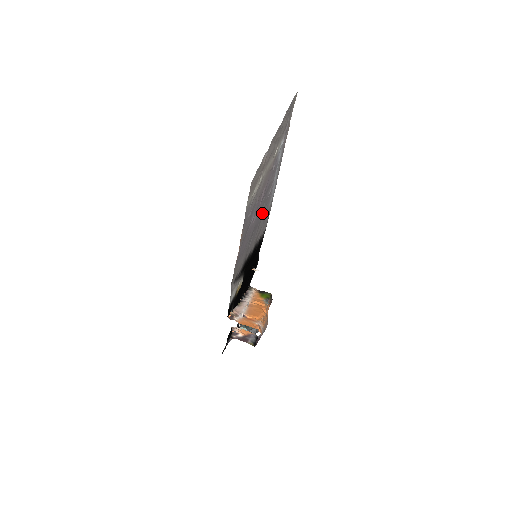
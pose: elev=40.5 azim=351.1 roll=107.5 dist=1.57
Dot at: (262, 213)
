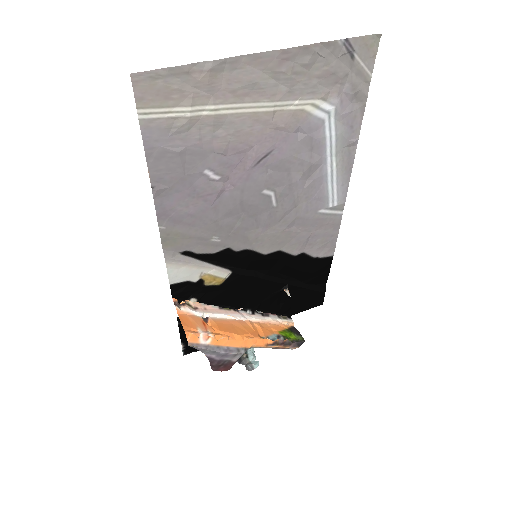
Dot at: (280, 201)
